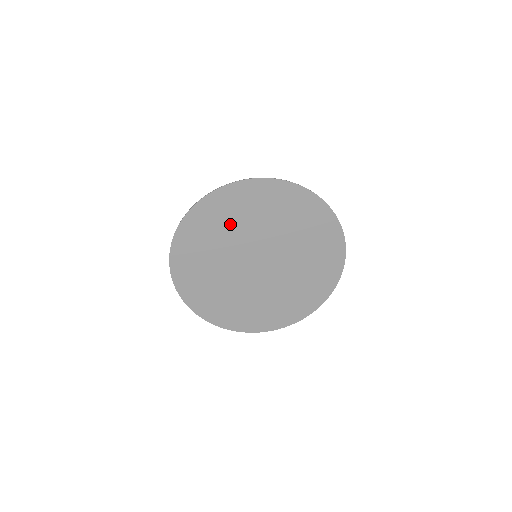
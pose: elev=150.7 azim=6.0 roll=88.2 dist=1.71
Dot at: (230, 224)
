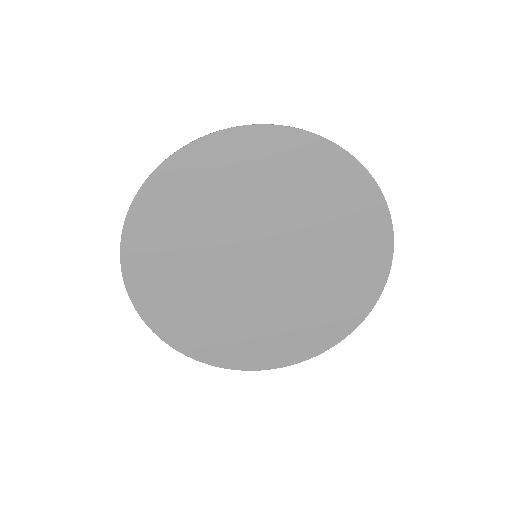
Dot at: (184, 236)
